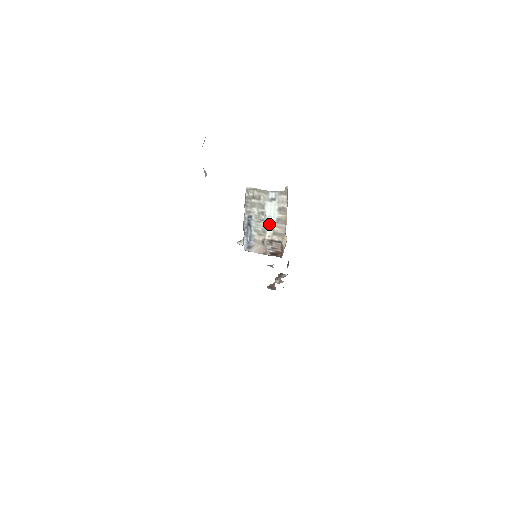
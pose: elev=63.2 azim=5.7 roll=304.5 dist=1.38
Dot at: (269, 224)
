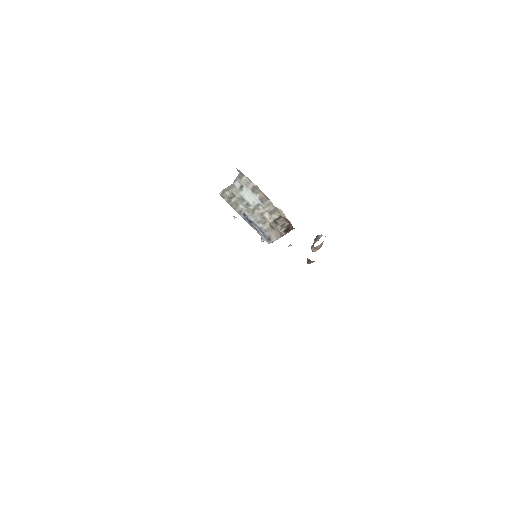
Dot at: (260, 209)
